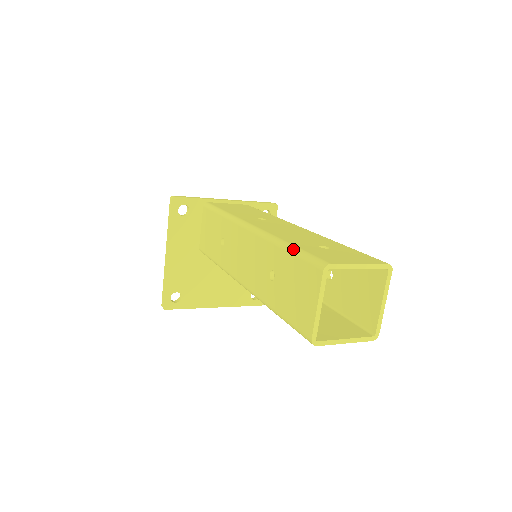
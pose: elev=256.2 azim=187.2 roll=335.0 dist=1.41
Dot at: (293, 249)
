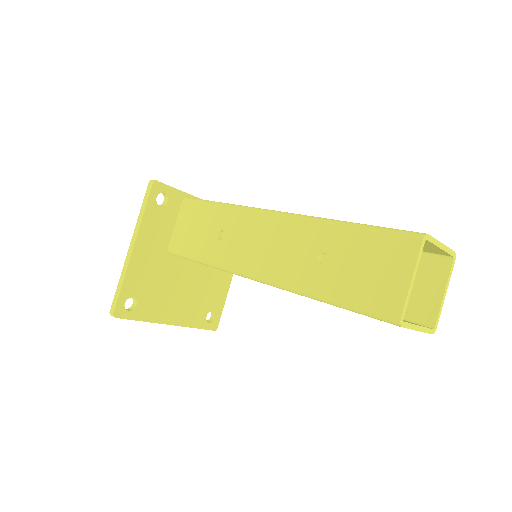
Dot at: (363, 225)
